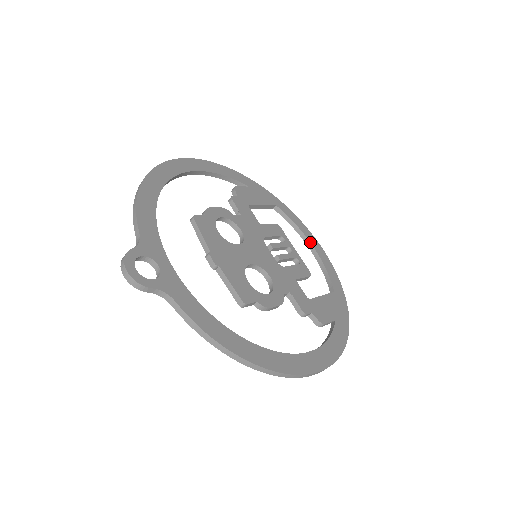
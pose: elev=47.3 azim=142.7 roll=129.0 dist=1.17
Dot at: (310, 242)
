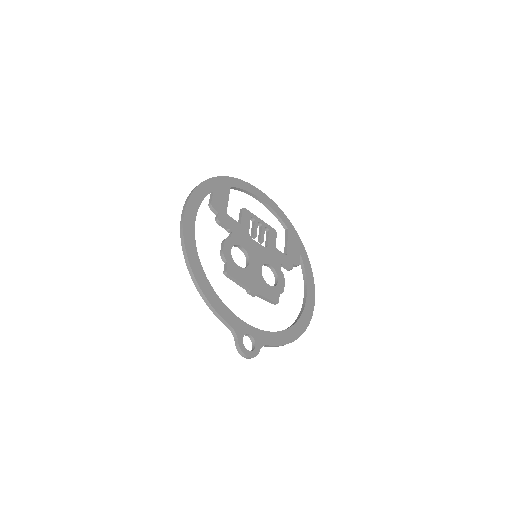
Dot at: (259, 198)
